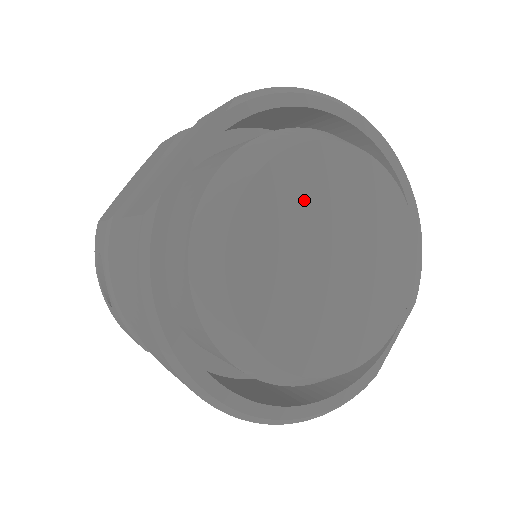
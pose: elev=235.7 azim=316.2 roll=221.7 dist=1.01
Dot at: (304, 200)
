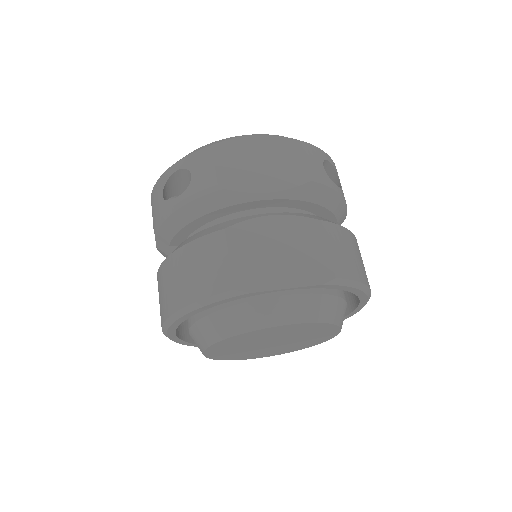
Dot at: (294, 332)
